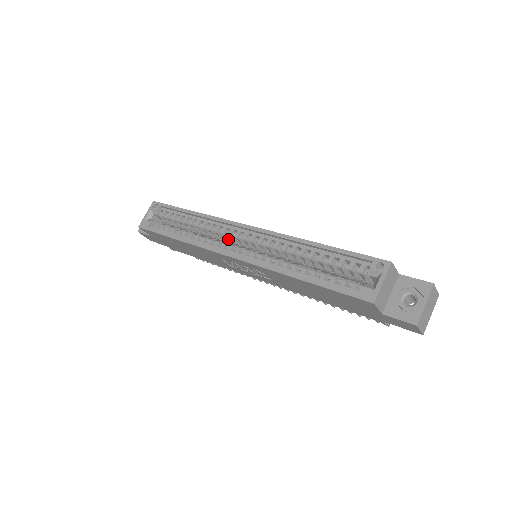
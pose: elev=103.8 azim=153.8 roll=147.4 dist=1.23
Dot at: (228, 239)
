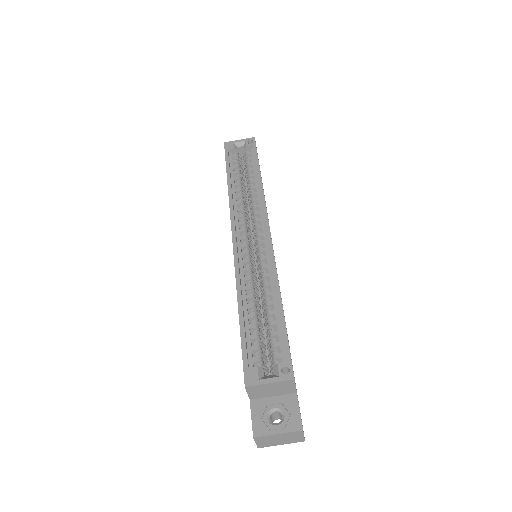
Dot at: (253, 222)
